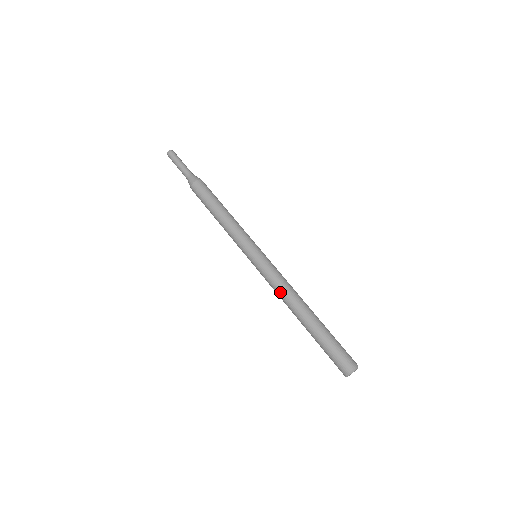
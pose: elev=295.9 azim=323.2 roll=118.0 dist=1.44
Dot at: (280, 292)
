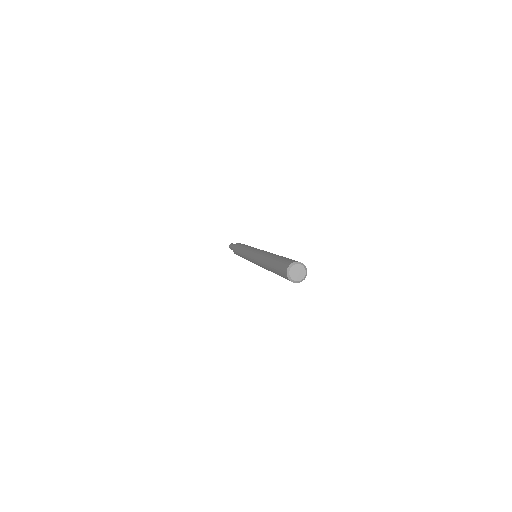
Dot at: (261, 253)
